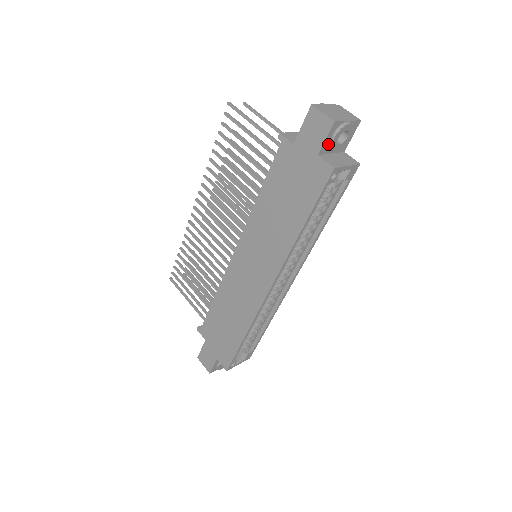
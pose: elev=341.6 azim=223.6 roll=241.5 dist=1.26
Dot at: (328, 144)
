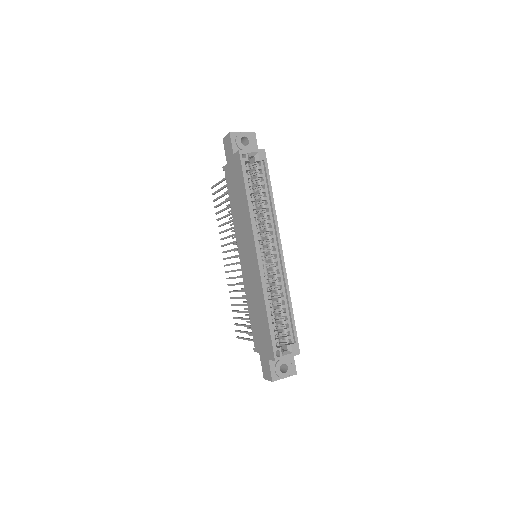
Dot at: (237, 147)
